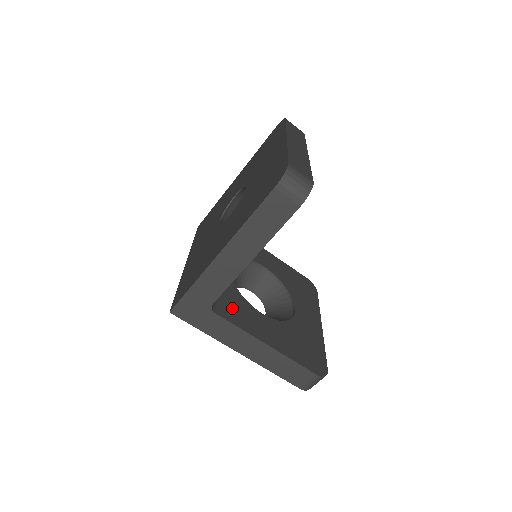
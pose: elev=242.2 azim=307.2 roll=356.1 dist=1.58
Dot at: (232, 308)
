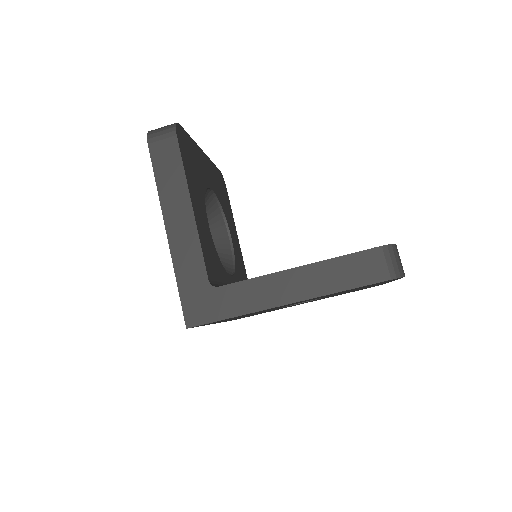
Dot at: occluded
